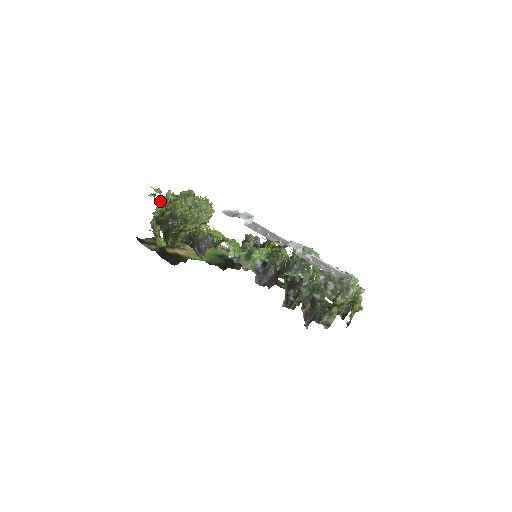
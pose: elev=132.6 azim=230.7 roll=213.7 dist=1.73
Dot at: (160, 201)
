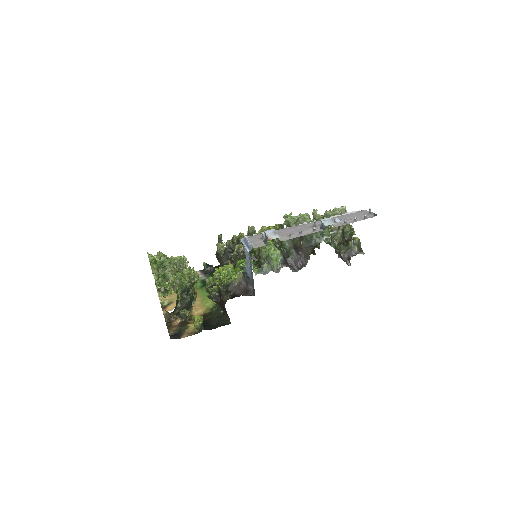
Dot at: (177, 290)
